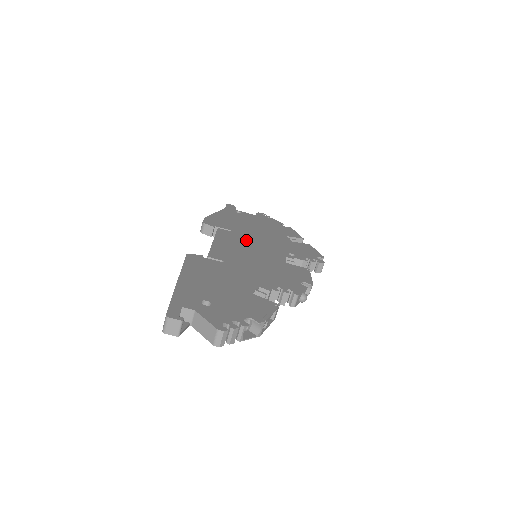
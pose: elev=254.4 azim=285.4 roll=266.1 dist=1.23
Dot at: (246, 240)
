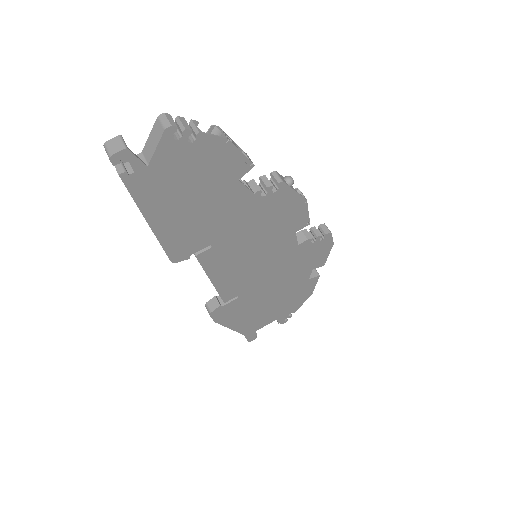
Dot at: occluded
